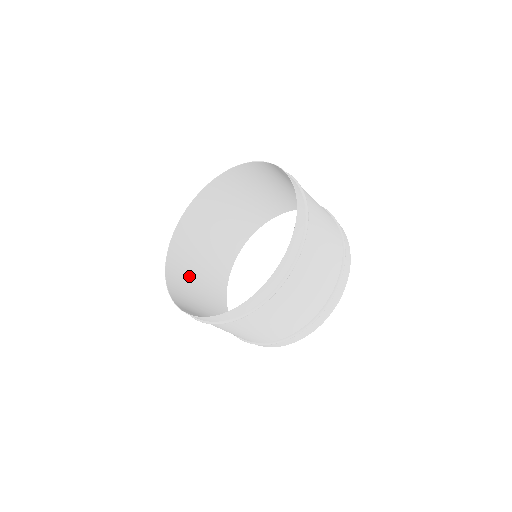
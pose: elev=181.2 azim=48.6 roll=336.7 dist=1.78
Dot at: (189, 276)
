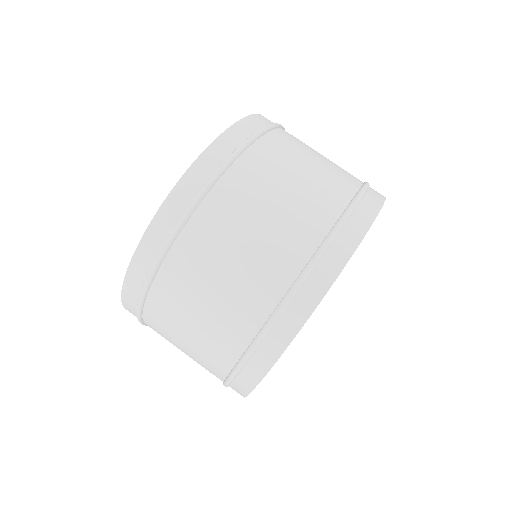
Dot at: occluded
